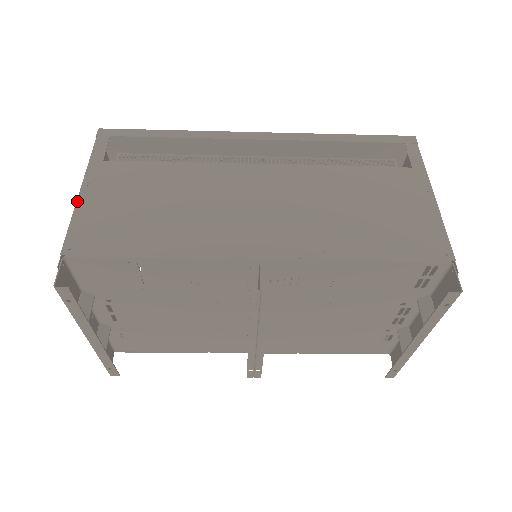
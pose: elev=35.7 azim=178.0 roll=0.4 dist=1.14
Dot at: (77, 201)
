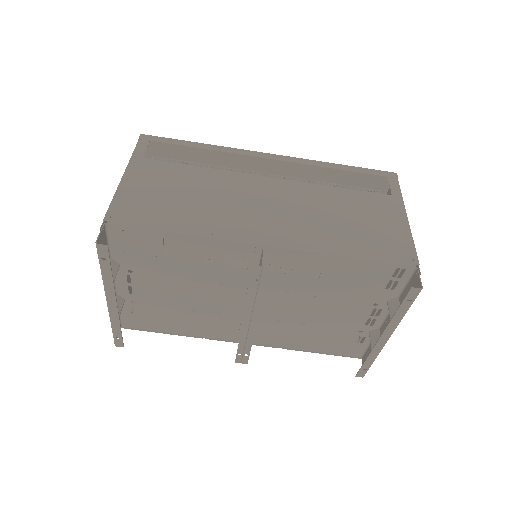
Dot at: (119, 184)
